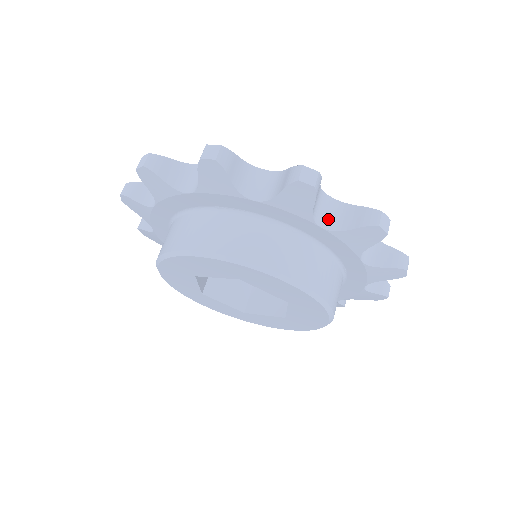
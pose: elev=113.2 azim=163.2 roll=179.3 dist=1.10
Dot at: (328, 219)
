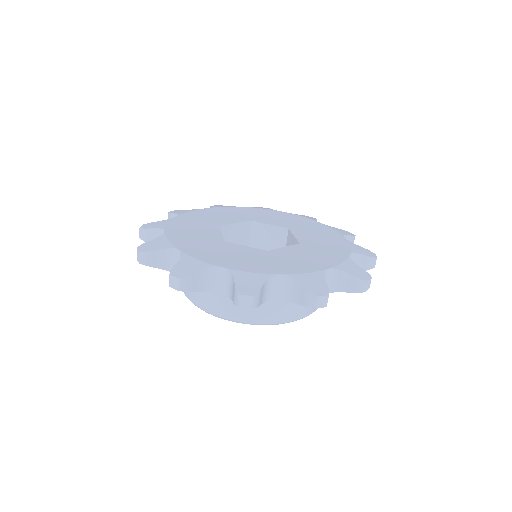
Dot at: (224, 286)
